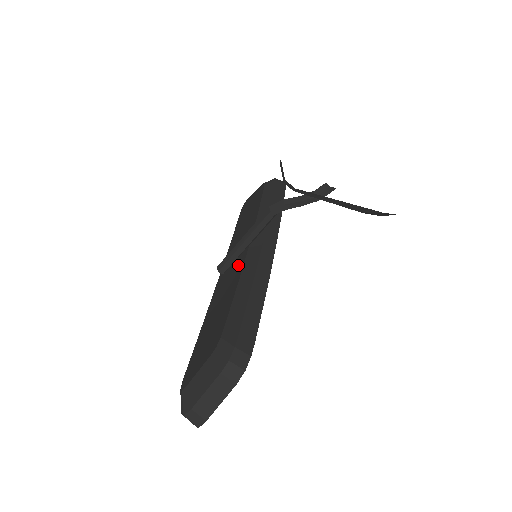
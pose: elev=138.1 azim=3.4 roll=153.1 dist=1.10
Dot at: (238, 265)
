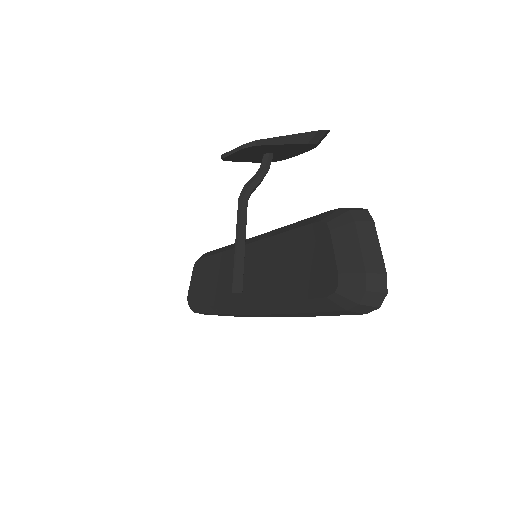
Dot at: (254, 254)
